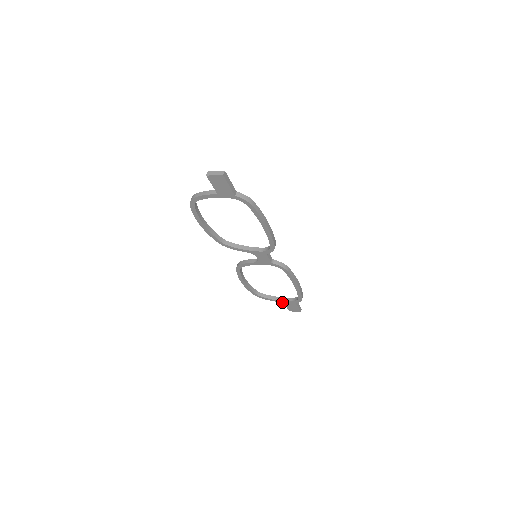
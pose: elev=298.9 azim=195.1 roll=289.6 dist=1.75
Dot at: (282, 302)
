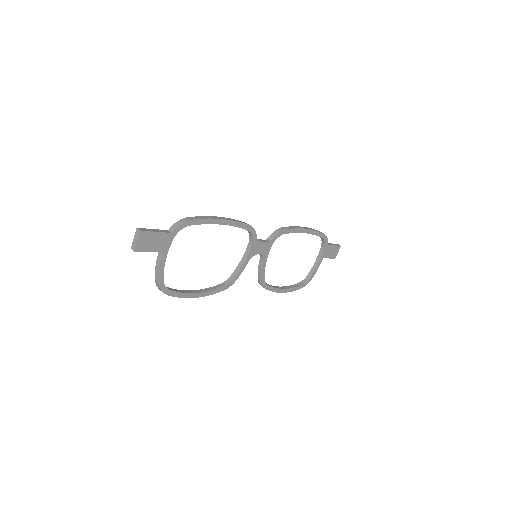
Dot at: occluded
